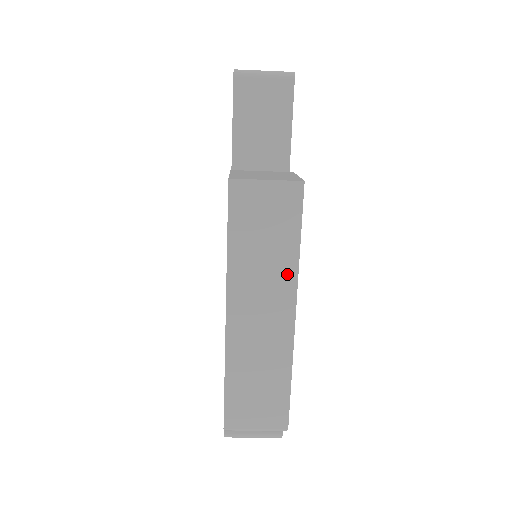
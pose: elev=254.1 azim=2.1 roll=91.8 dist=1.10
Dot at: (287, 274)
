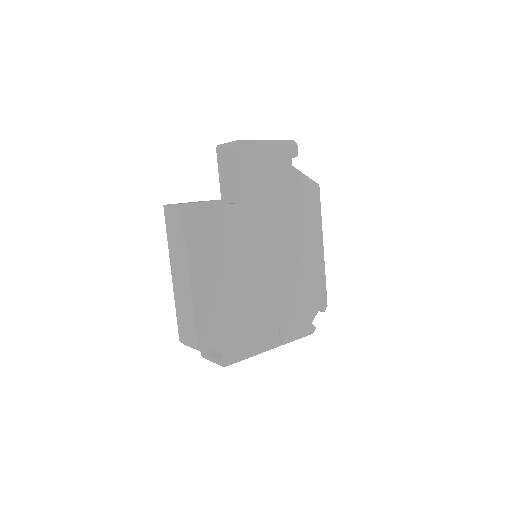
Dot at: (184, 254)
